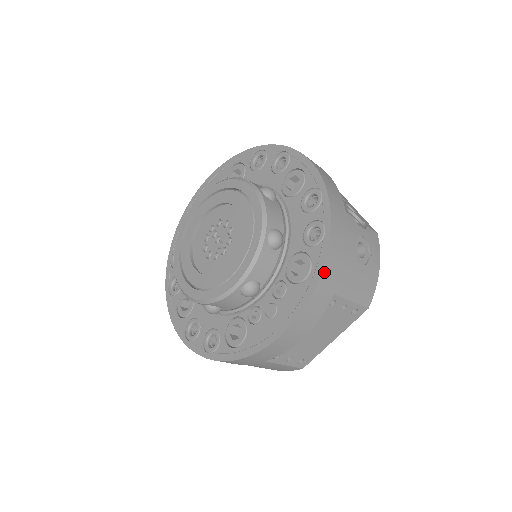
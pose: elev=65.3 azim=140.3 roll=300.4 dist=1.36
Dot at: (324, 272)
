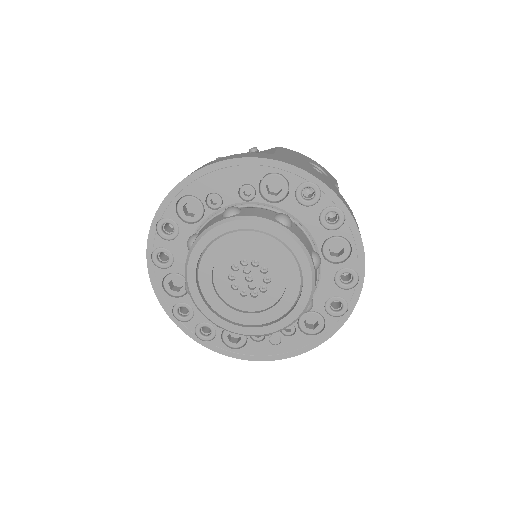
Dot at: (330, 336)
